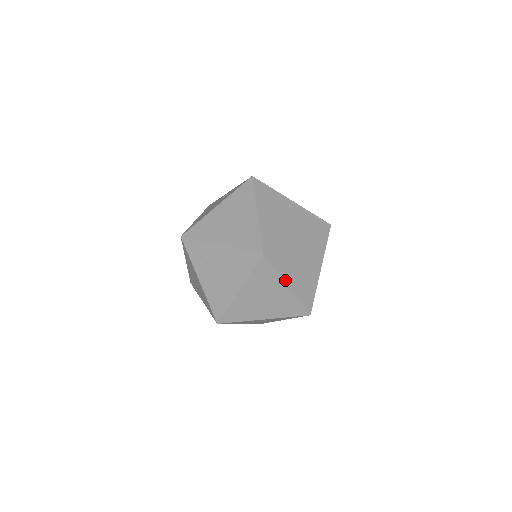
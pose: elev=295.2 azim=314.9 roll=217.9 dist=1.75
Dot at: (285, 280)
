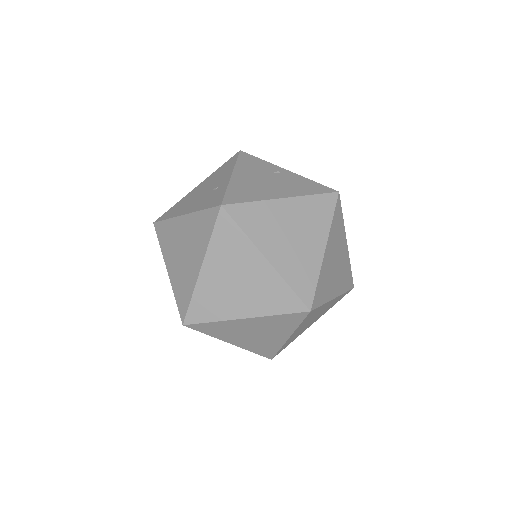
Dot at: (224, 340)
